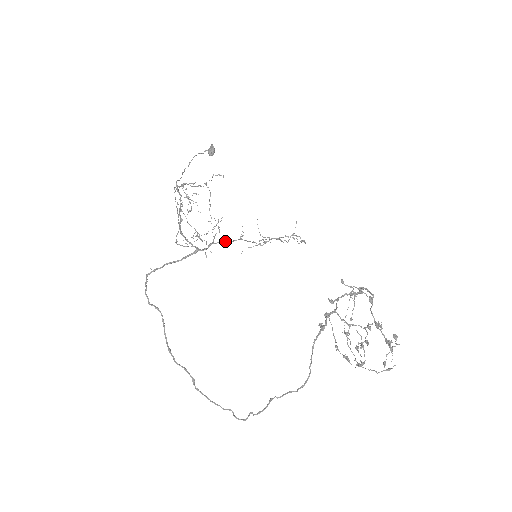
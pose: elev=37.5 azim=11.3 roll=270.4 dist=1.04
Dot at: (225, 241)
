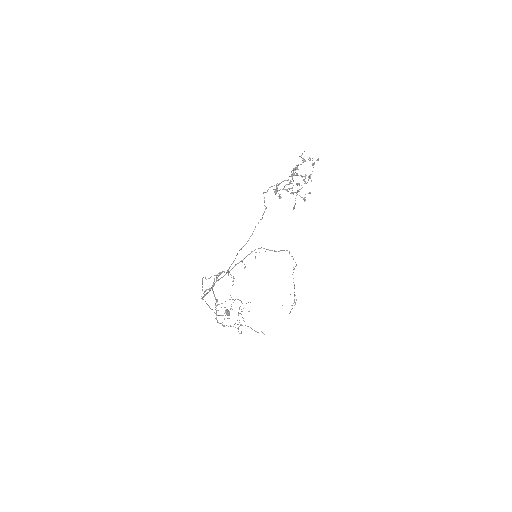
Dot at: occluded
